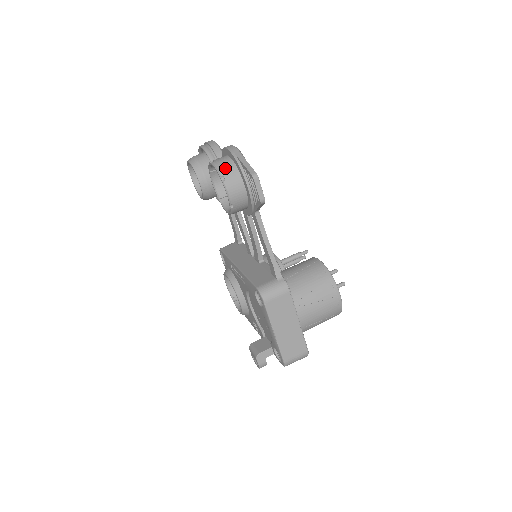
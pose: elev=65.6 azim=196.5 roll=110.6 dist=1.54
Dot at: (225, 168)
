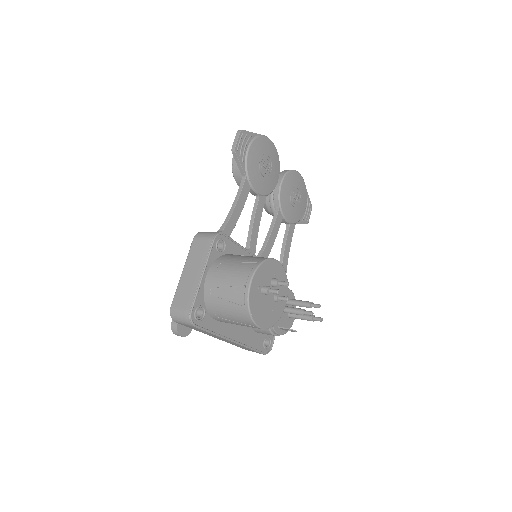
Dot at: occluded
